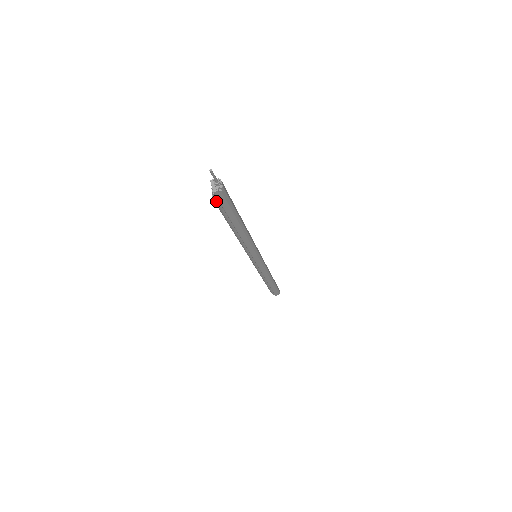
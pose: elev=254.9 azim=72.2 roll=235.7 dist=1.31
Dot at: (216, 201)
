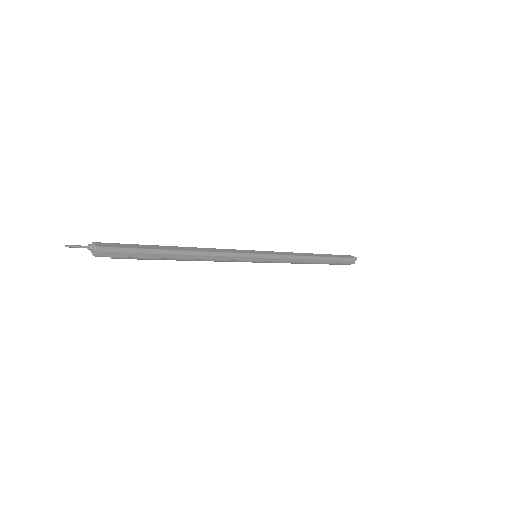
Dot at: (113, 258)
